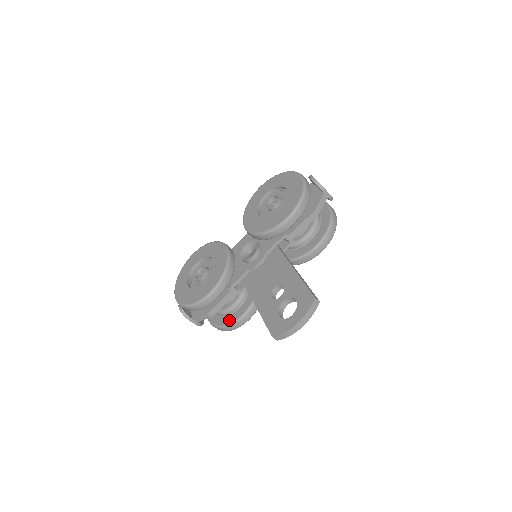
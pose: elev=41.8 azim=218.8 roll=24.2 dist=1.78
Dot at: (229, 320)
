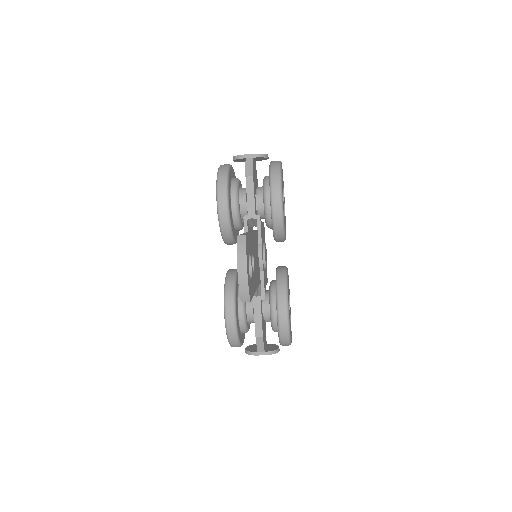
Dot at: occluded
